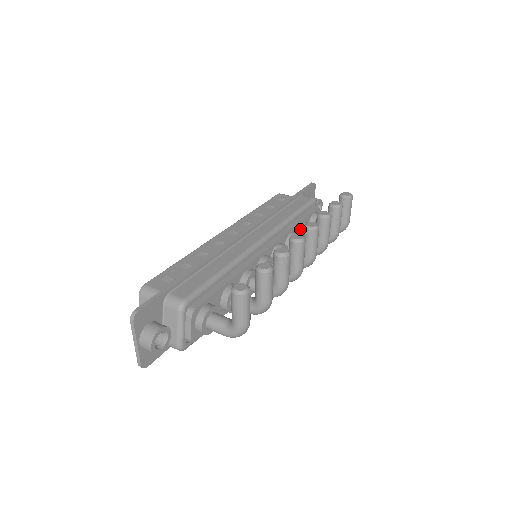
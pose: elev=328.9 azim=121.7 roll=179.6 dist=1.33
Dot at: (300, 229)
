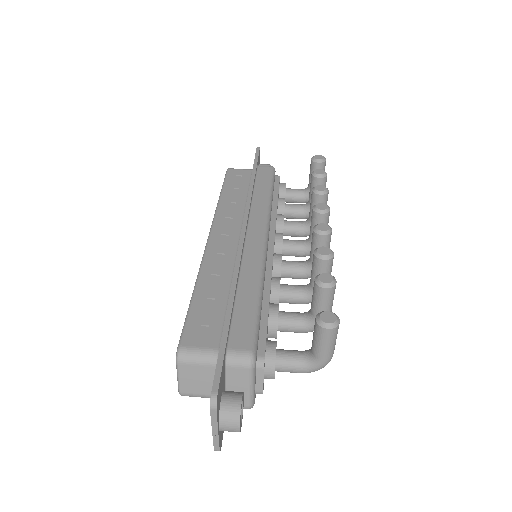
Dot at: (279, 208)
